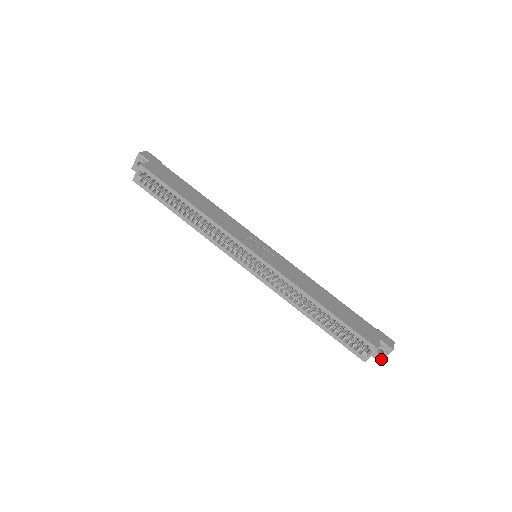
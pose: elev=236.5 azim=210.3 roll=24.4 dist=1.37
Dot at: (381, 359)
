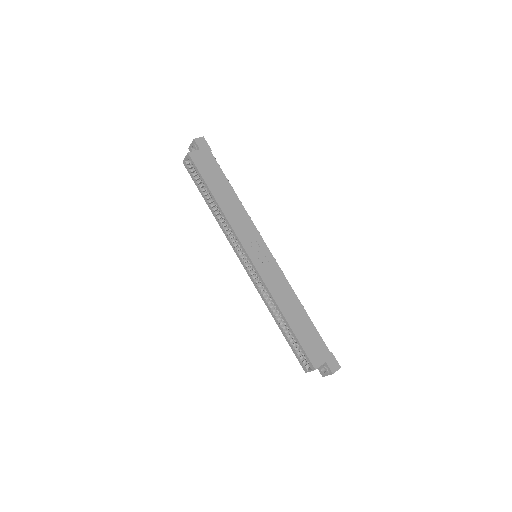
Dot at: (324, 375)
